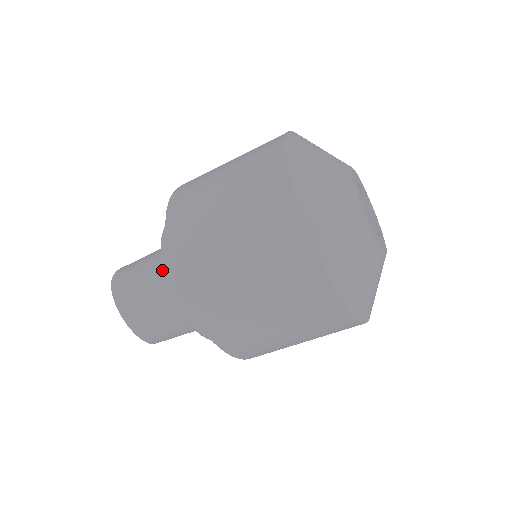
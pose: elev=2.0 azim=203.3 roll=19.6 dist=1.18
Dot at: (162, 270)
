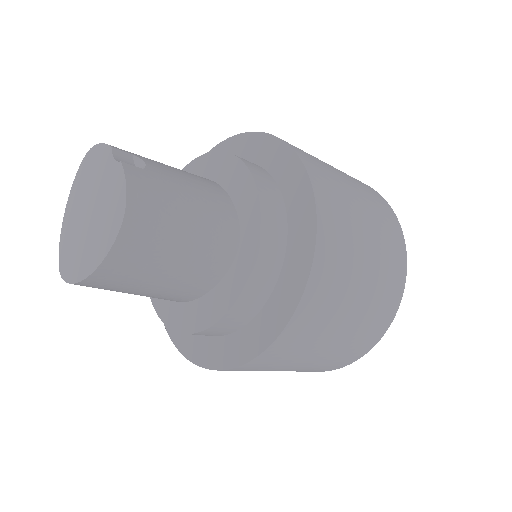
Dot at: (214, 259)
